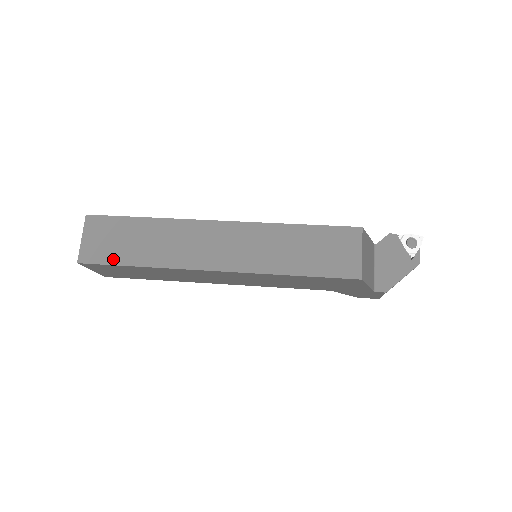
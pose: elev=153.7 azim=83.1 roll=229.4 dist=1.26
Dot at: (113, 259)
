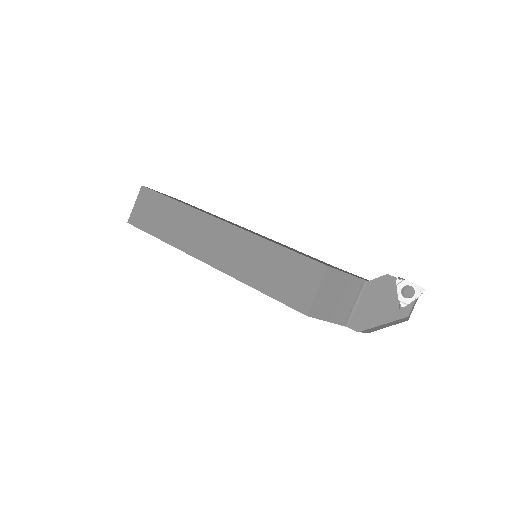
Dot at: (147, 227)
